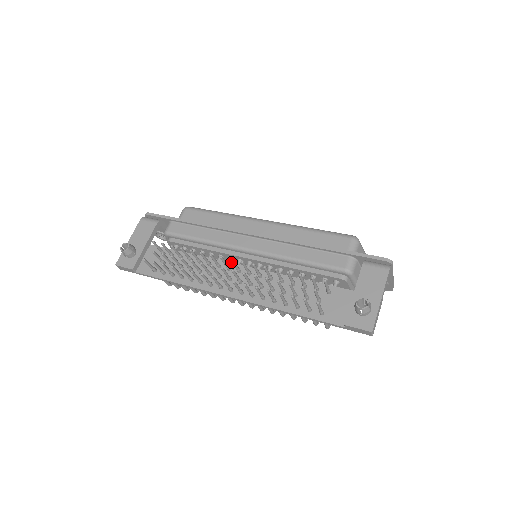
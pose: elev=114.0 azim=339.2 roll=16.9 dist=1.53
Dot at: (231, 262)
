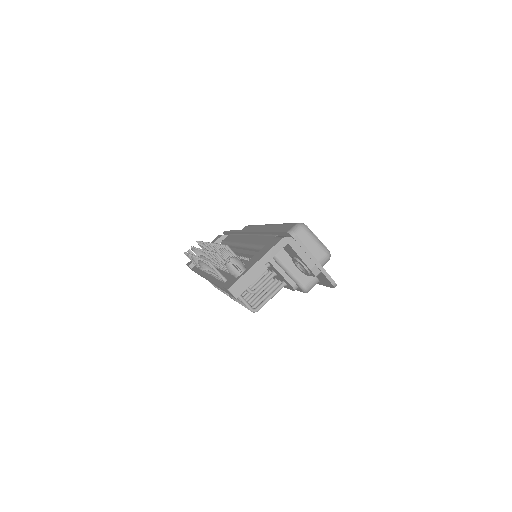
Dot at: occluded
